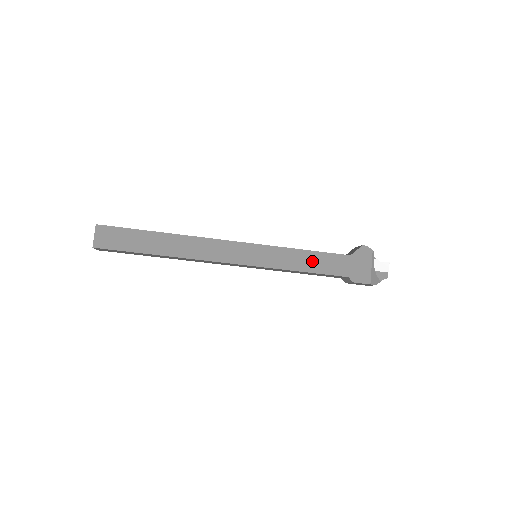
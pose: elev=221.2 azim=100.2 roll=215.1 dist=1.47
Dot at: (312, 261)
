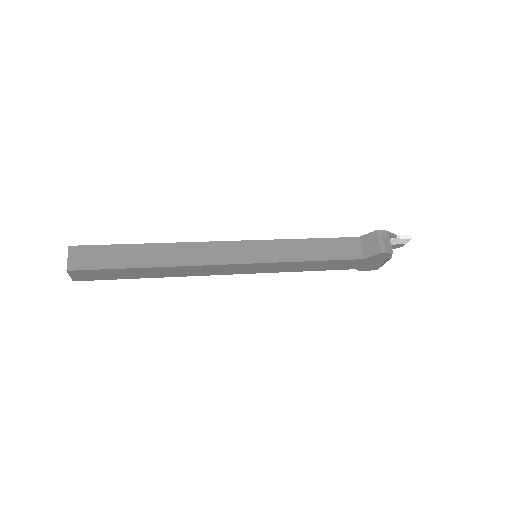
Dot at: (318, 266)
